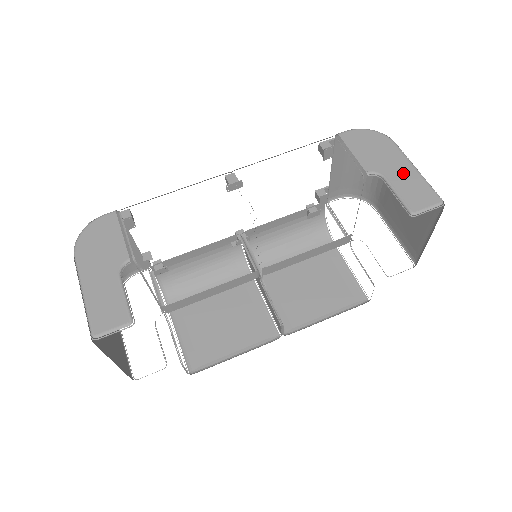
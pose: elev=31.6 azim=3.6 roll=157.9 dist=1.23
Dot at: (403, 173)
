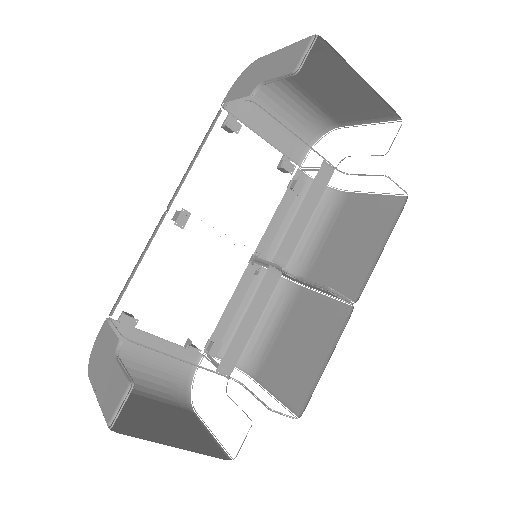
Dot at: (274, 62)
